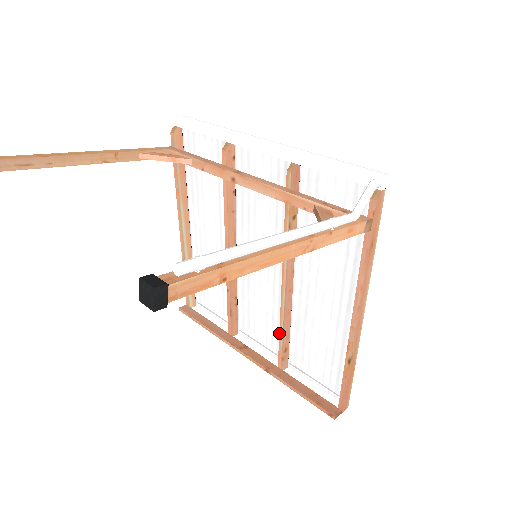
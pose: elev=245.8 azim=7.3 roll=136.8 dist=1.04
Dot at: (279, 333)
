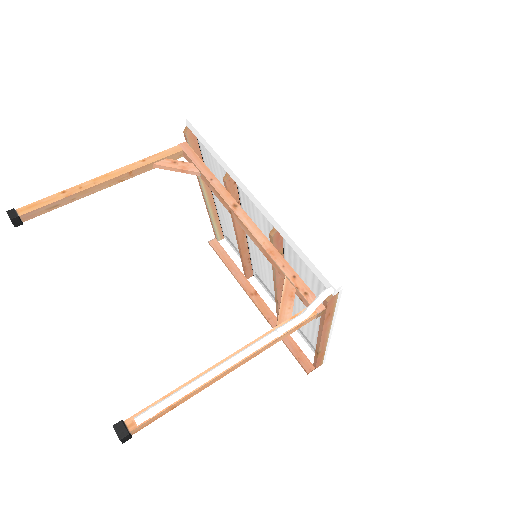
Dot at: (276, 305)
